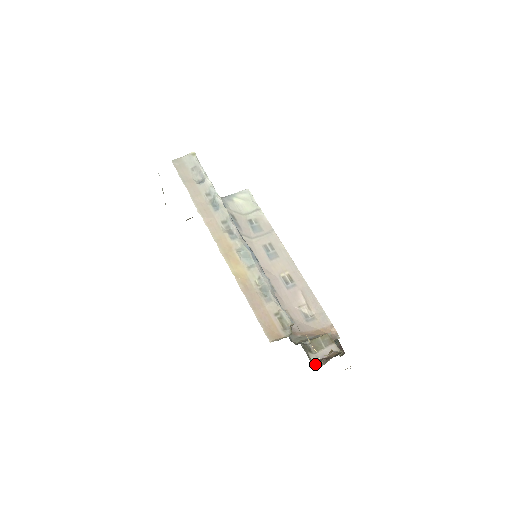
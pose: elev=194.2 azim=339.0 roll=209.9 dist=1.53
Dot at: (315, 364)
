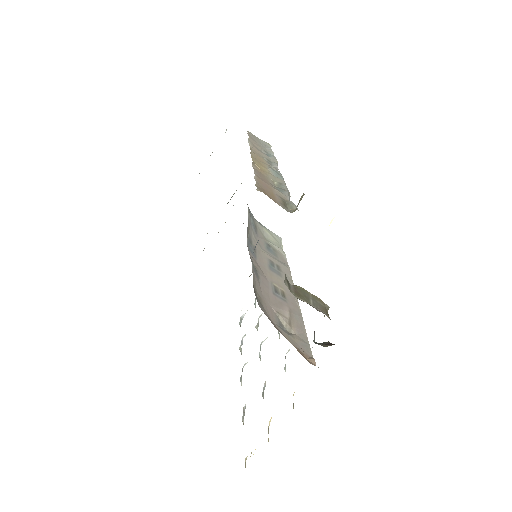
Dot at: occluded
